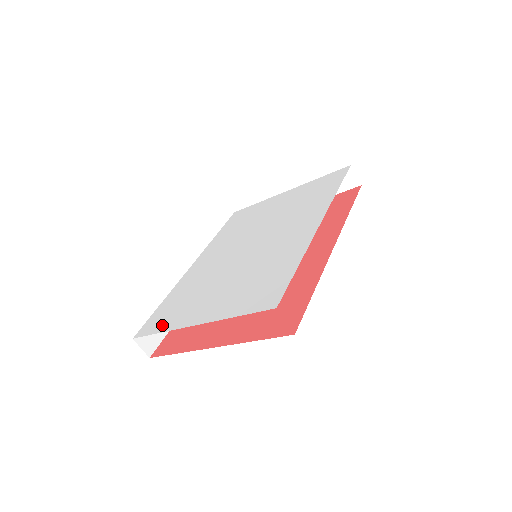
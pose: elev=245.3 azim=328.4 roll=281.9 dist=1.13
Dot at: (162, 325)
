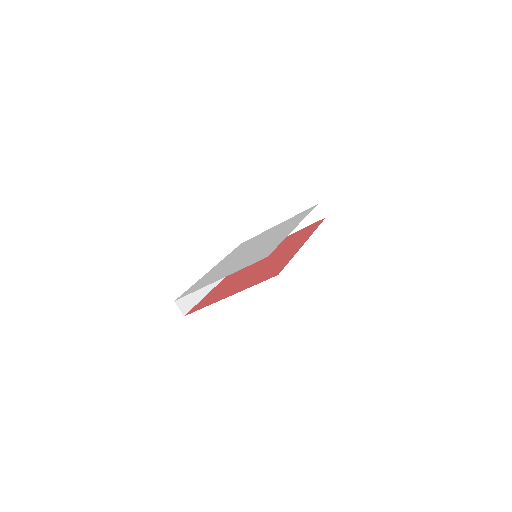
Dot at: (195, 289)
